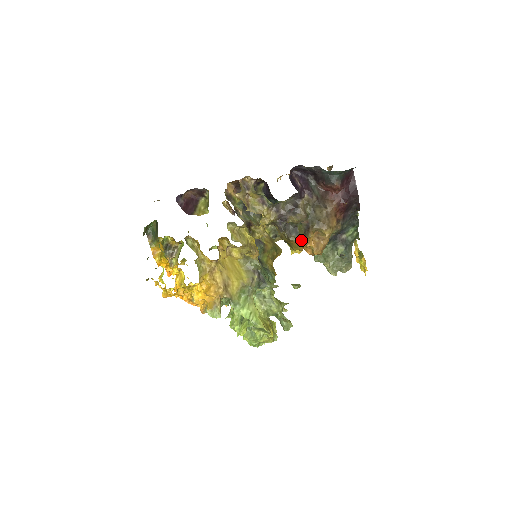
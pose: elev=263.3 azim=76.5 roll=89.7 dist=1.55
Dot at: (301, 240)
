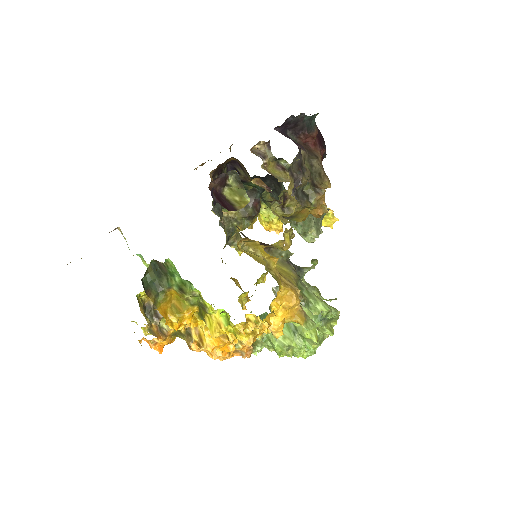
Dot at: (316, 201)
